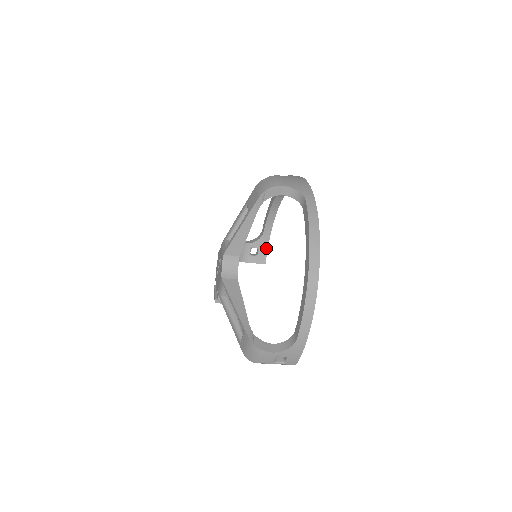
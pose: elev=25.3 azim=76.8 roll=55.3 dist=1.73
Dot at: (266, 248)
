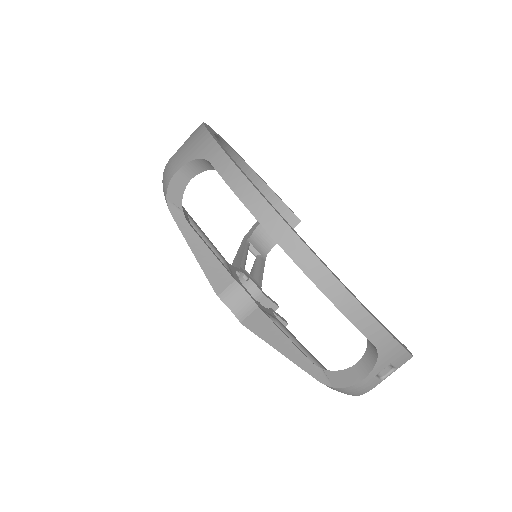
Dot at: (284, 206)
